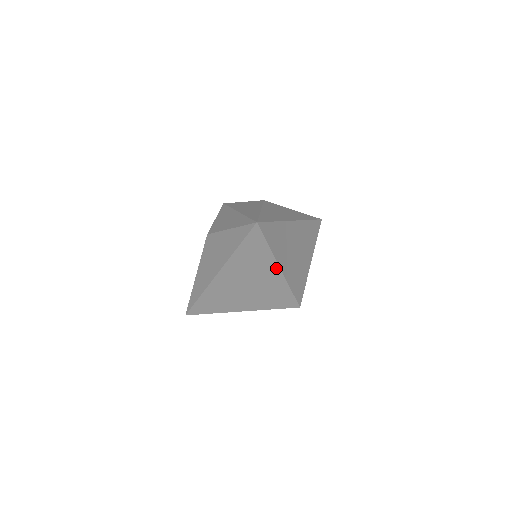
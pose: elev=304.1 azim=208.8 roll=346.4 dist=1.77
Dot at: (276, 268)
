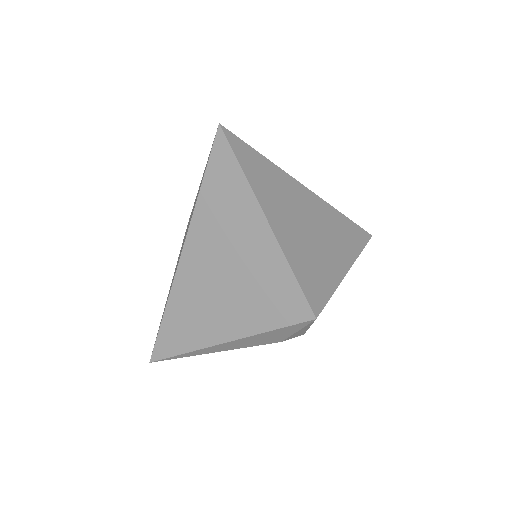
Dot at: (262, 222)
